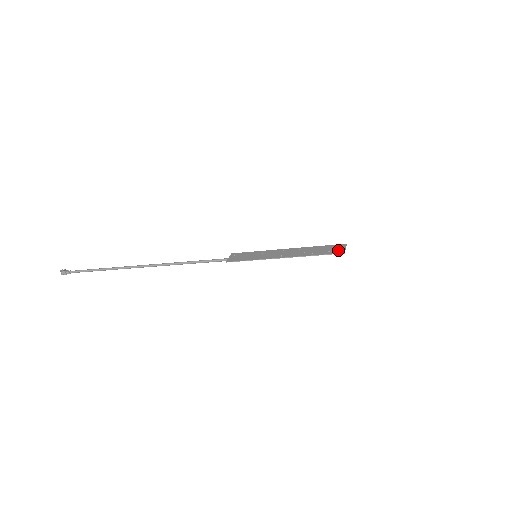
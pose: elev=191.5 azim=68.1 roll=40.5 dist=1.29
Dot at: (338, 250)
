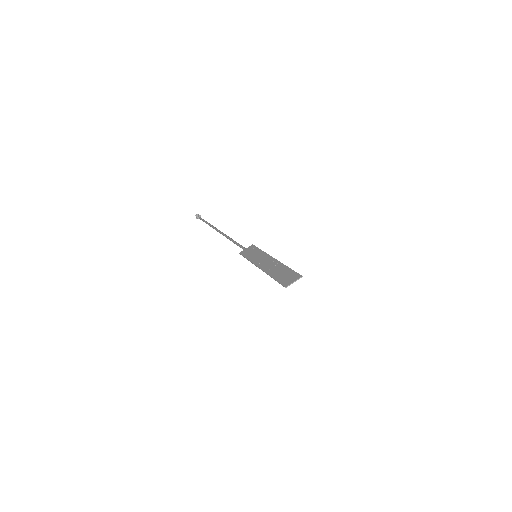
Dot at: (287, 281)
